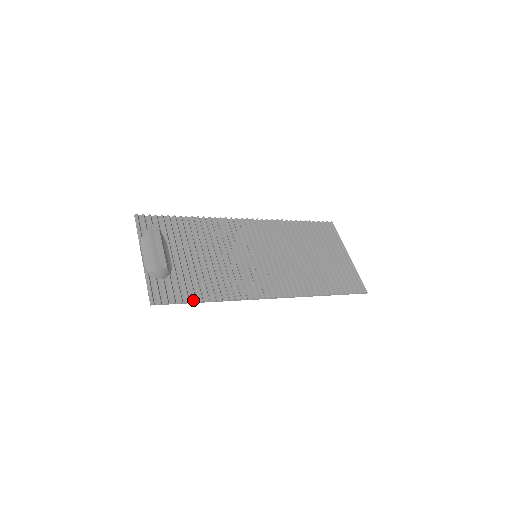
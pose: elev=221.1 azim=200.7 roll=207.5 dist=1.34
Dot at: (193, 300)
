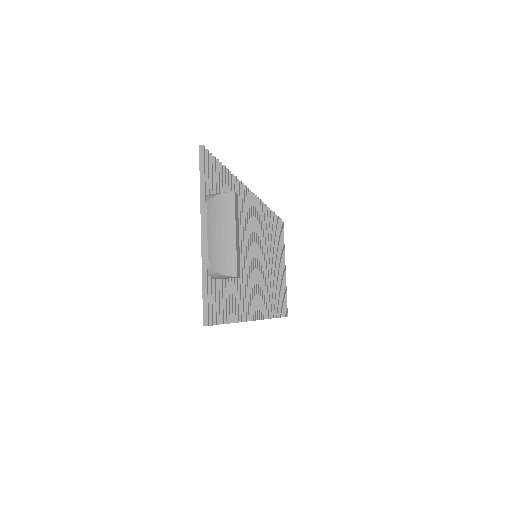
Dot at: (228, 320)
